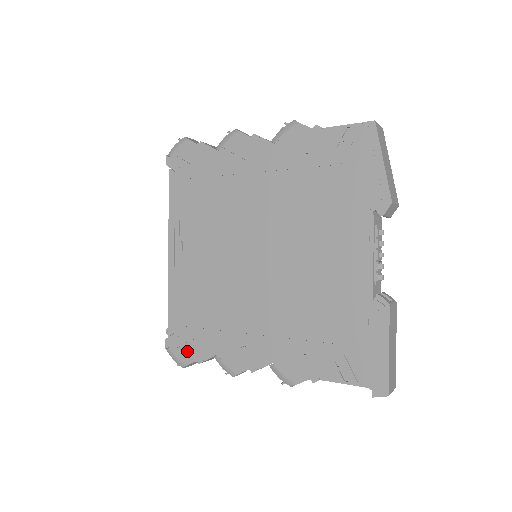
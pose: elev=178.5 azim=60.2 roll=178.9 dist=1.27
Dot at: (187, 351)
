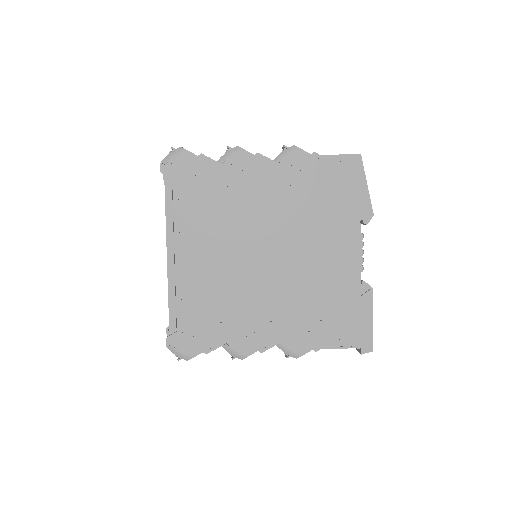
Dot at: (193, 345)
